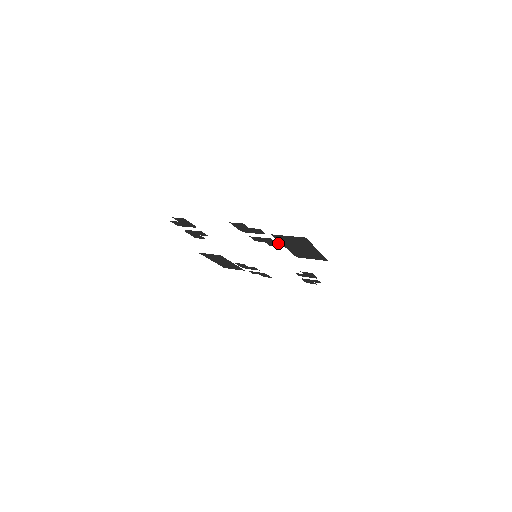
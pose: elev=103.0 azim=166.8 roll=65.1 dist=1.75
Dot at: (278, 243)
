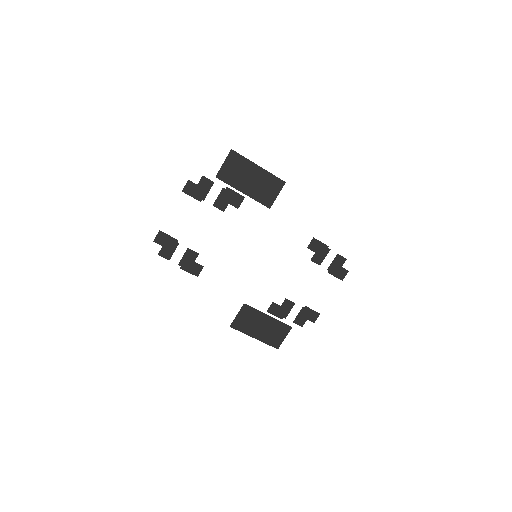
Dot at: (235, 192)
